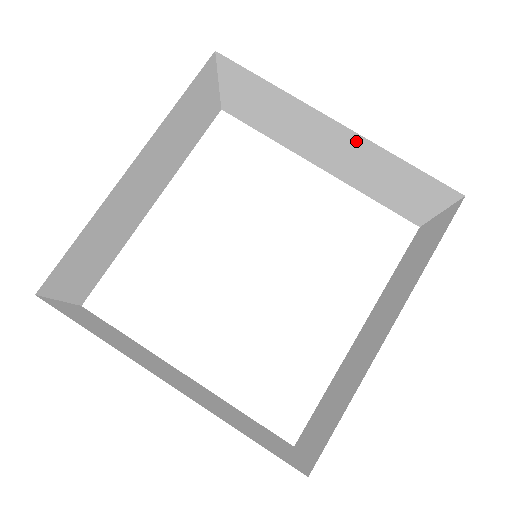
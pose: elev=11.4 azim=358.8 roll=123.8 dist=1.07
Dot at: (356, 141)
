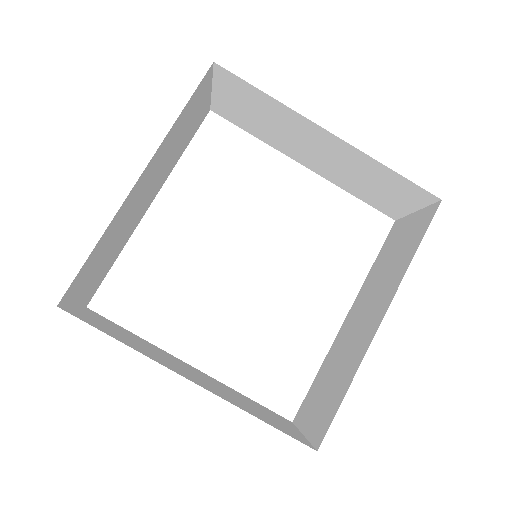
Dot at: (346, 149)
